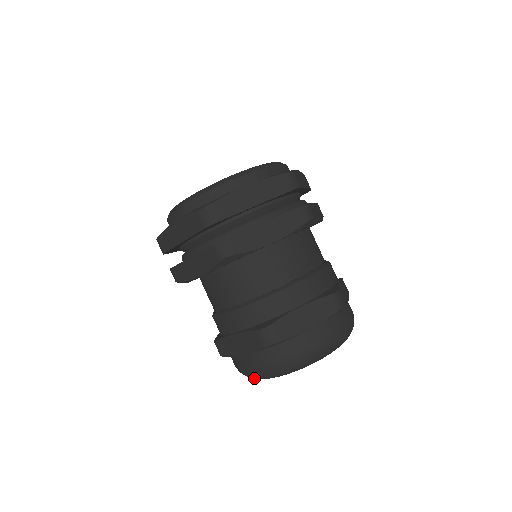
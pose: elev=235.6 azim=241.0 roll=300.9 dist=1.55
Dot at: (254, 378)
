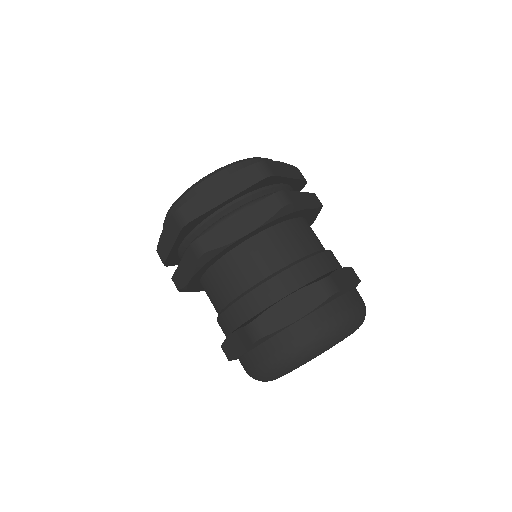
Dot at: (260, 380)
